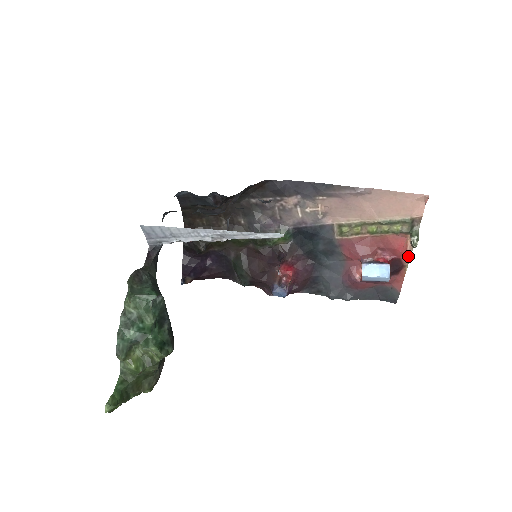
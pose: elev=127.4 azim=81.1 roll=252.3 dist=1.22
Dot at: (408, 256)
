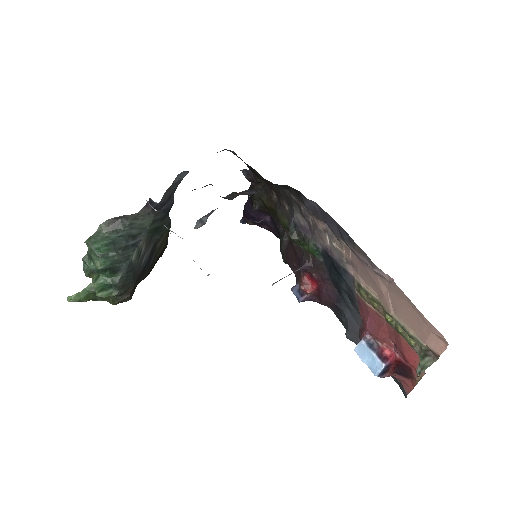
Dot at: (420, 374)
